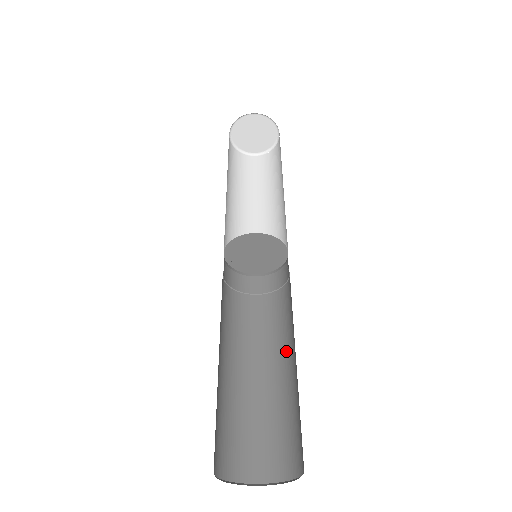
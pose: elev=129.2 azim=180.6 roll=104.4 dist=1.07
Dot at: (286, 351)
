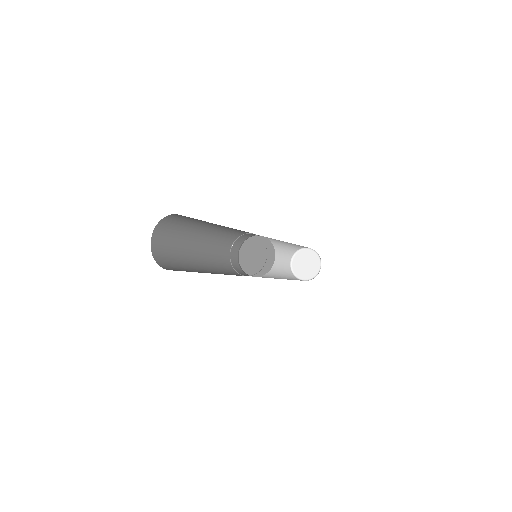
Dot at: occluded
